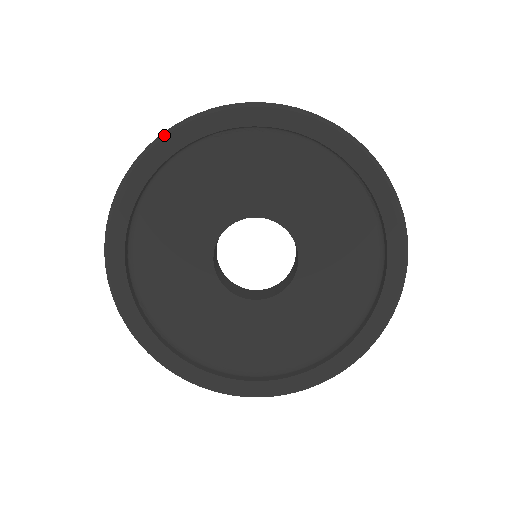
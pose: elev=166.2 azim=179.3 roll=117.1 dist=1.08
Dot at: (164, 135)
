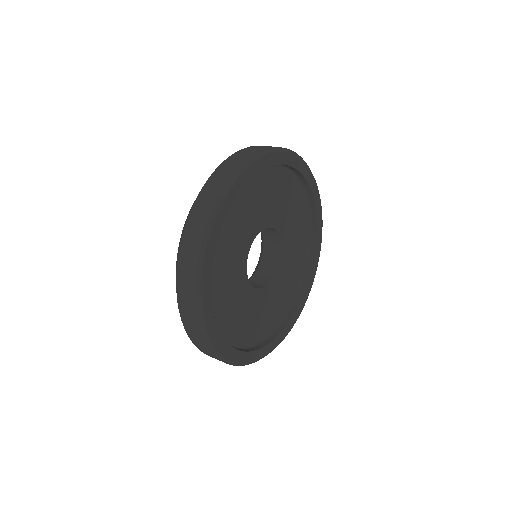
Dot at: (244, 168)
